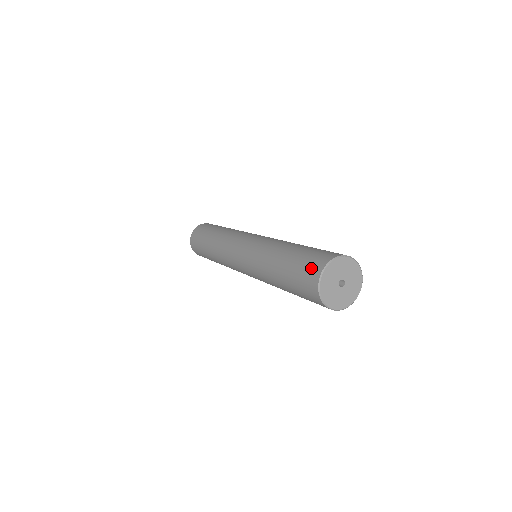
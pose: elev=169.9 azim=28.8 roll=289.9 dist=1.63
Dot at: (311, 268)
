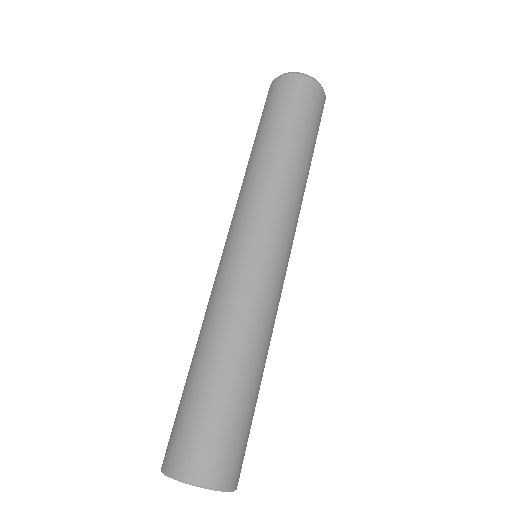
Dot at: (191, 454)
